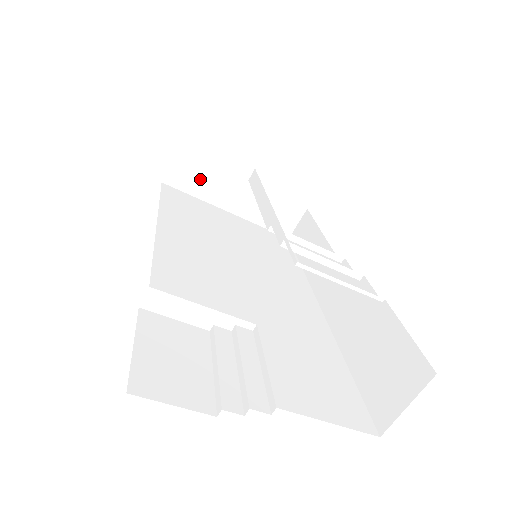
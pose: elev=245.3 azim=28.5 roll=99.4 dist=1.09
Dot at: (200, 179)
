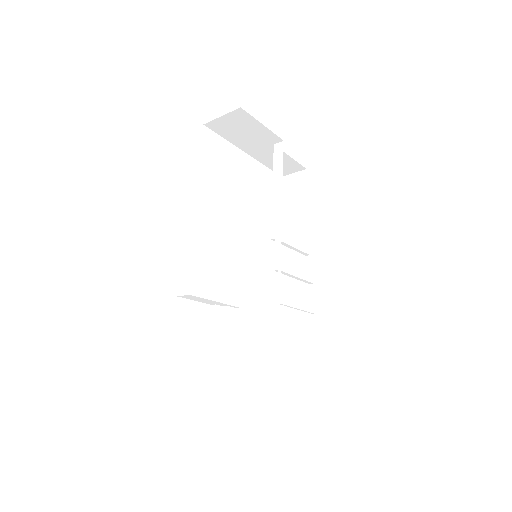
Dot at: (236, 132)
